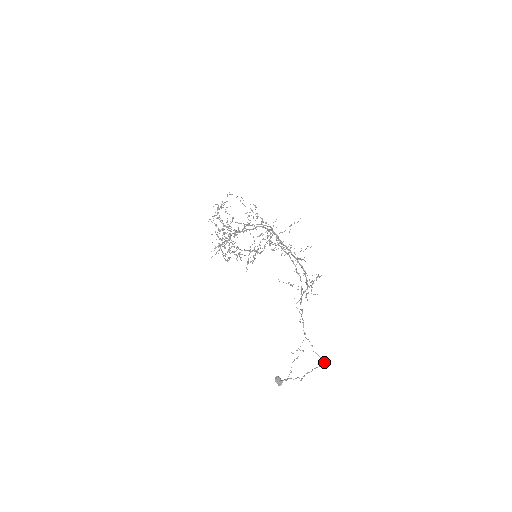
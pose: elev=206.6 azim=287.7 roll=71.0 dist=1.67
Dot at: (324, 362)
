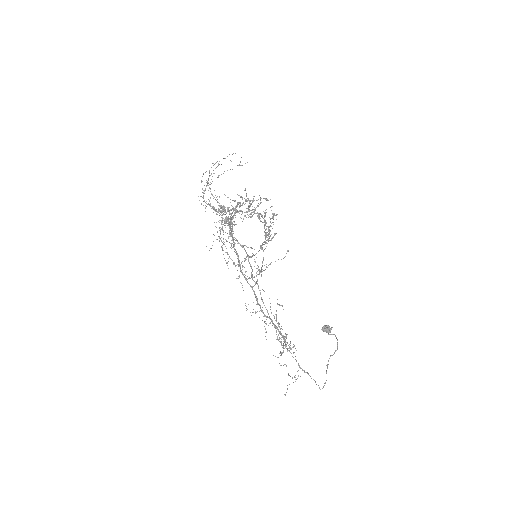
Dot at: occluded
